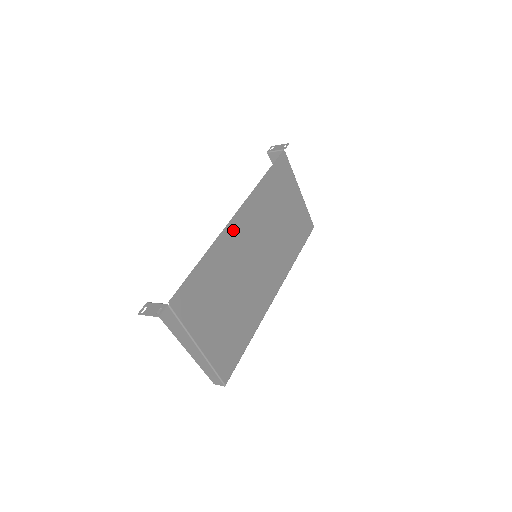
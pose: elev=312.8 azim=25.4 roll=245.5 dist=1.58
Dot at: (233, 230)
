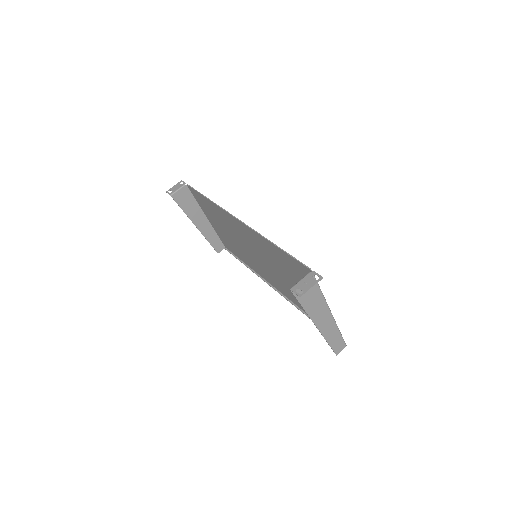
Dot at: (247, 230)
